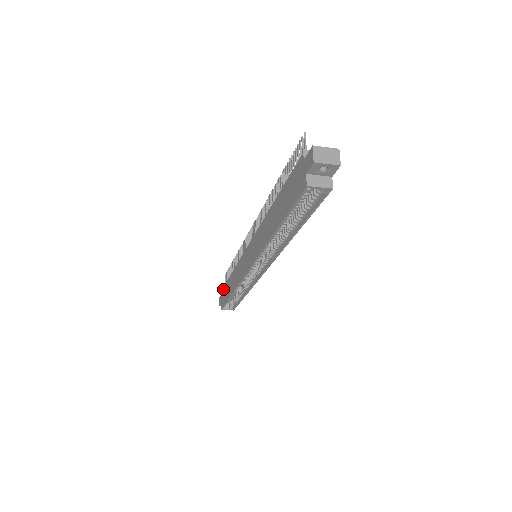
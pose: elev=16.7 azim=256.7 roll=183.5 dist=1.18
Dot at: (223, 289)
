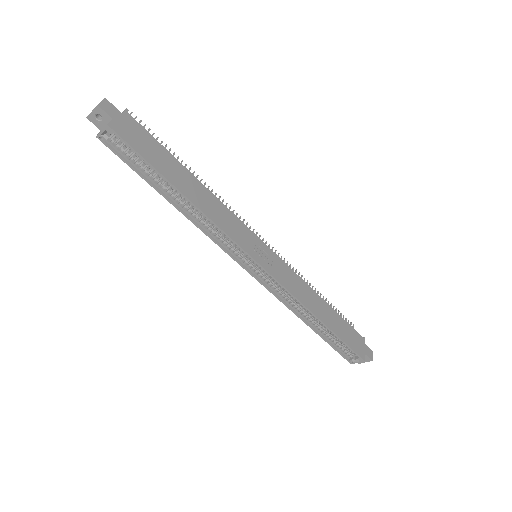
Dot at: occluded
